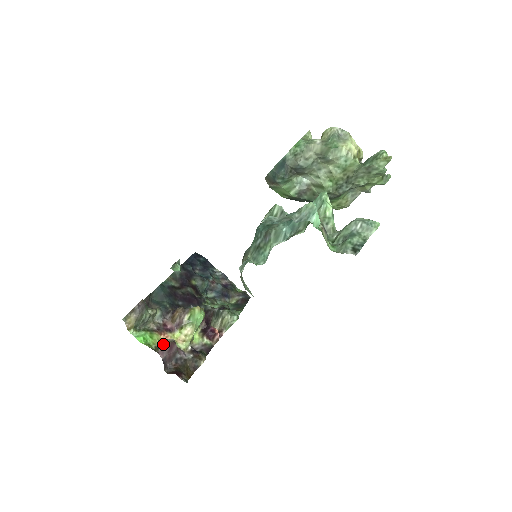
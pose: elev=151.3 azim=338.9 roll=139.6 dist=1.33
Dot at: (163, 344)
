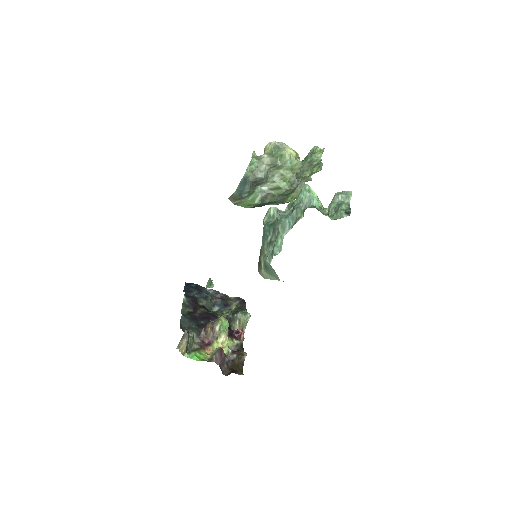
Dot at: (215, 353)
